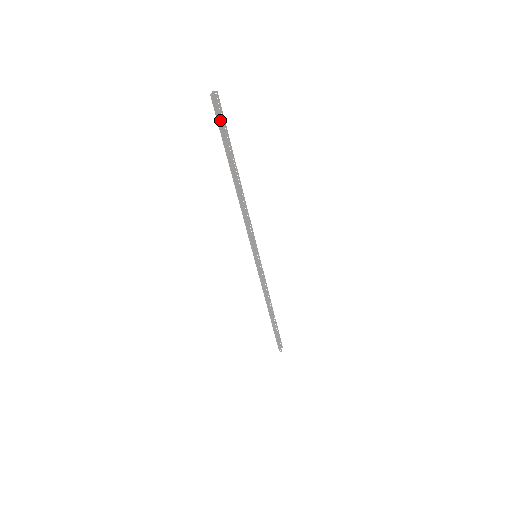
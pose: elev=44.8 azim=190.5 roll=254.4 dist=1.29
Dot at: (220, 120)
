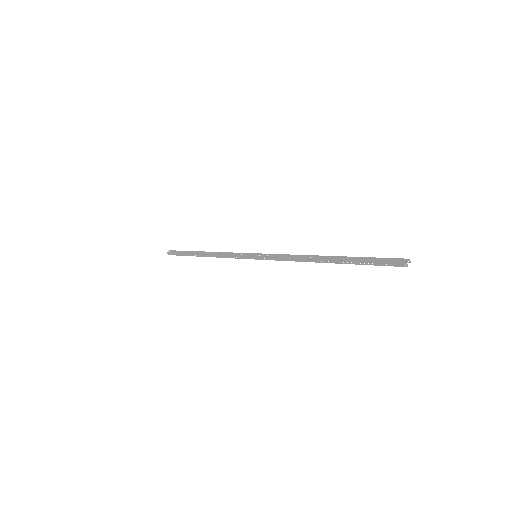
Dot at: (384, 264)
